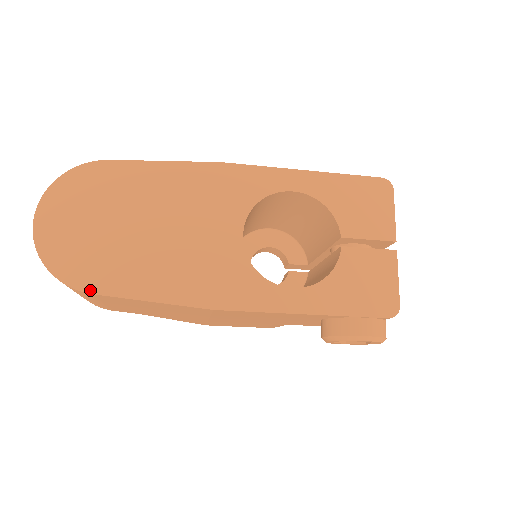
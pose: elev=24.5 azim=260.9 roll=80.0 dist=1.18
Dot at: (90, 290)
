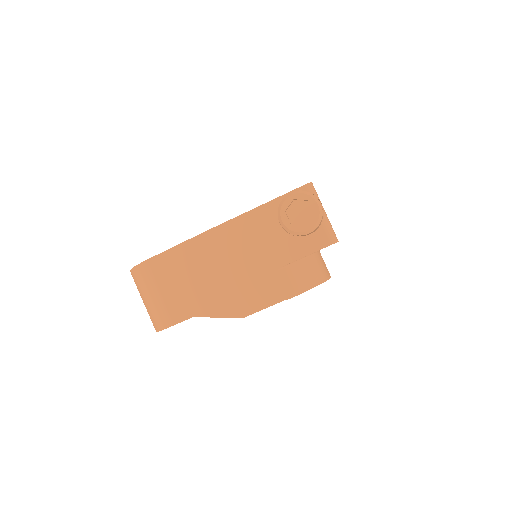
Dot at: (147, 260)
